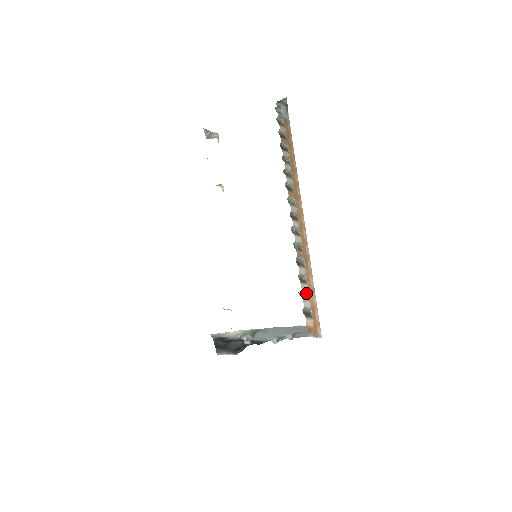
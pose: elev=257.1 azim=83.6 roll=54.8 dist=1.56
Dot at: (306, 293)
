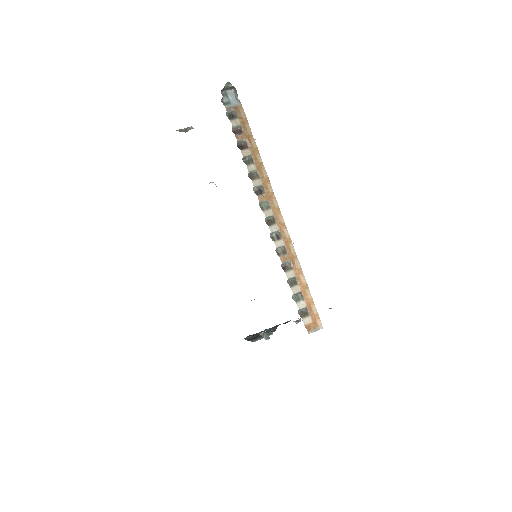
Dot at: (299, 293)
